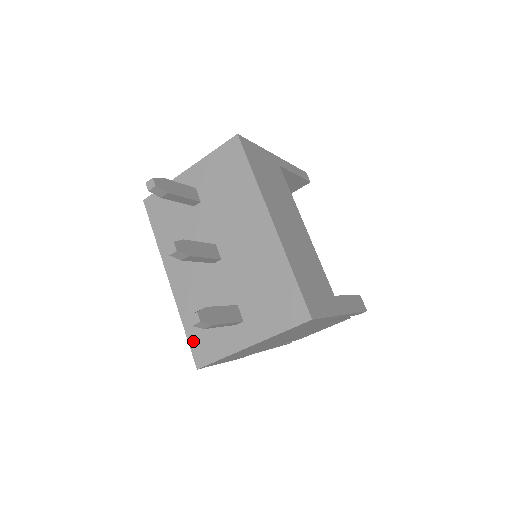
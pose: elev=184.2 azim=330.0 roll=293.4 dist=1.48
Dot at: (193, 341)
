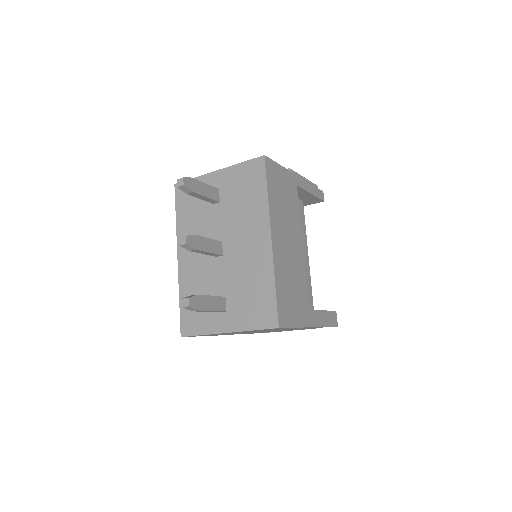
Dot at: (184, 314)
